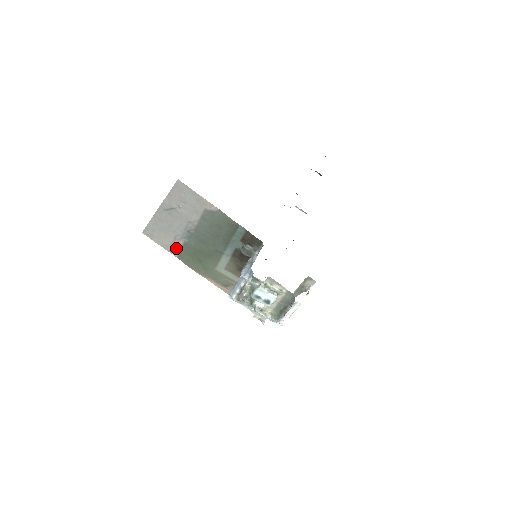
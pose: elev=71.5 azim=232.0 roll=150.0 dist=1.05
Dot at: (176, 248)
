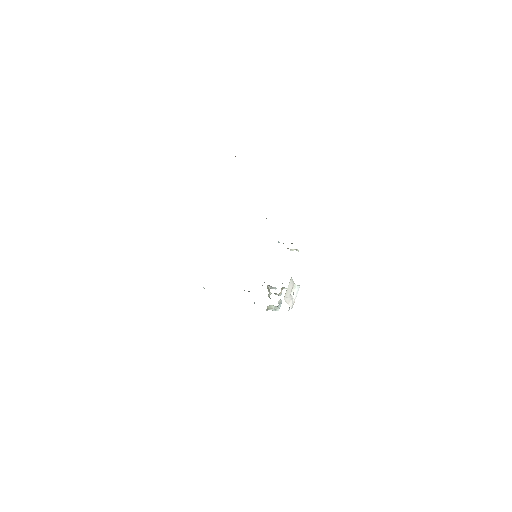
Dot at: occluded
